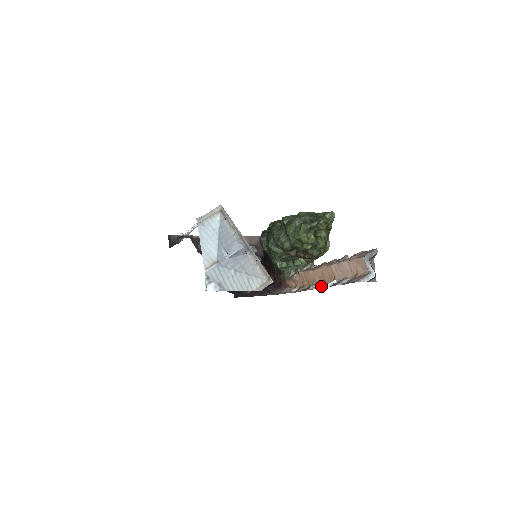
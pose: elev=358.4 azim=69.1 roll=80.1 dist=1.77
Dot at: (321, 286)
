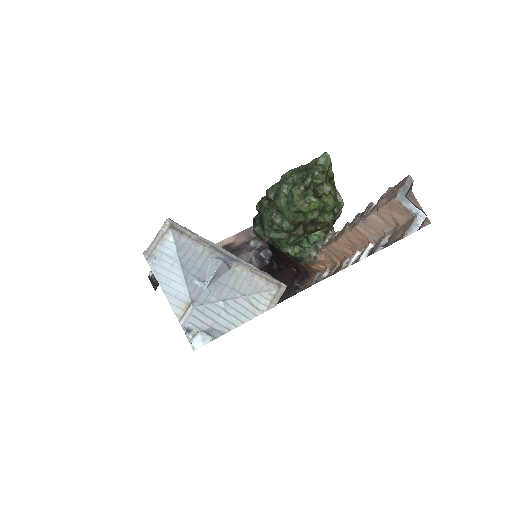
Dot at: (355, 259)
